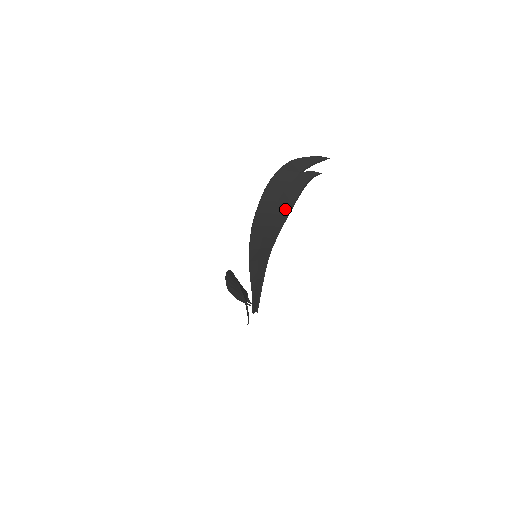
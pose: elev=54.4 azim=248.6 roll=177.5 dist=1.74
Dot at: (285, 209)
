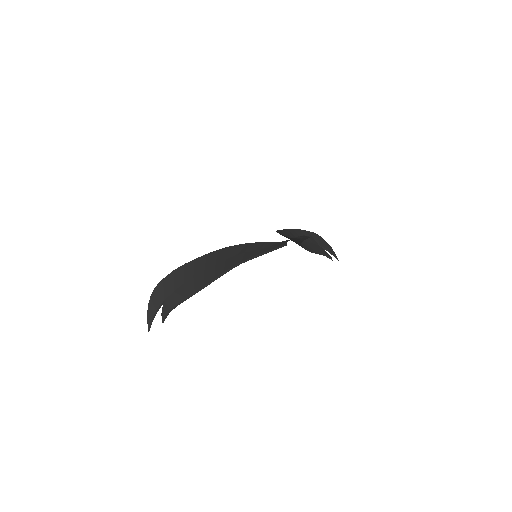
Dot at: (306, 247)
